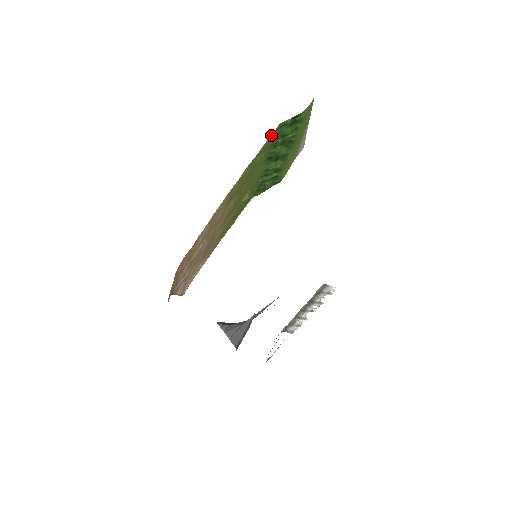
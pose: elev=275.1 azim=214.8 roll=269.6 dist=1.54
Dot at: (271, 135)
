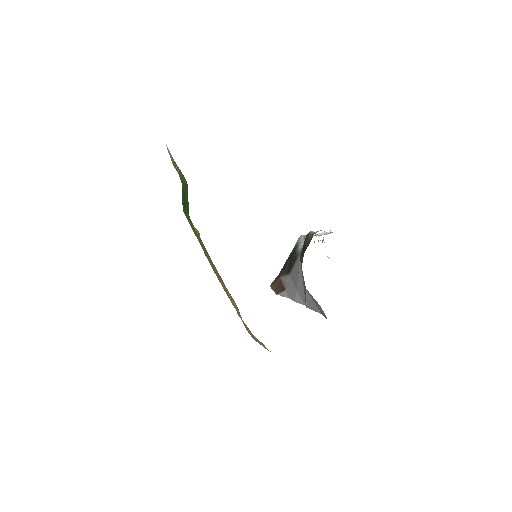
Dot at: occluded
